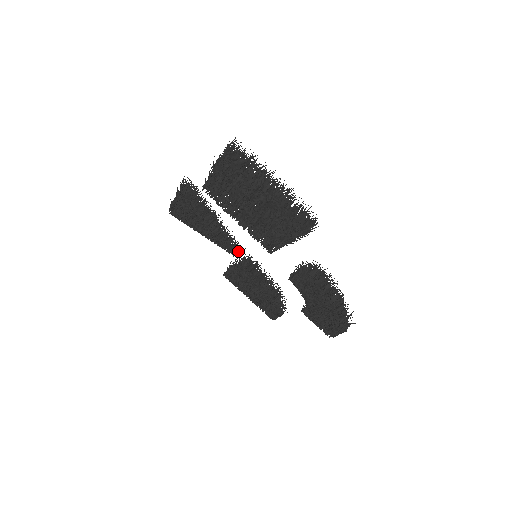
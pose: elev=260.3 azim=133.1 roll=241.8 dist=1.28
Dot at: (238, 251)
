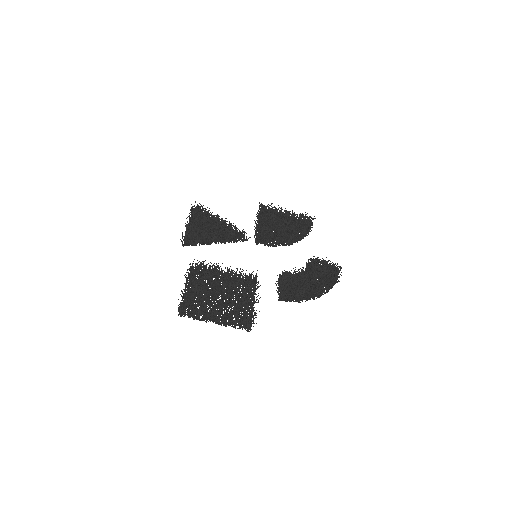
Dot at: (248, 238)
